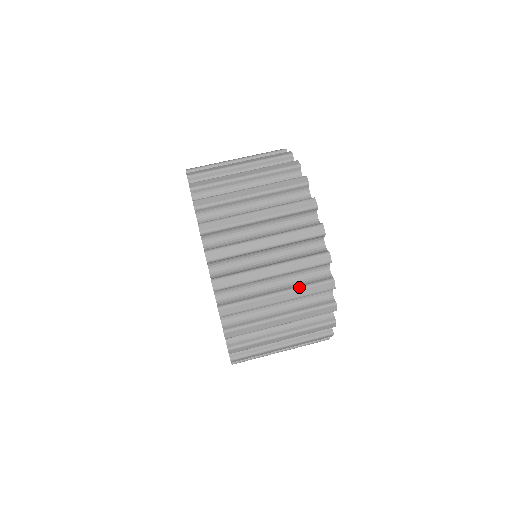
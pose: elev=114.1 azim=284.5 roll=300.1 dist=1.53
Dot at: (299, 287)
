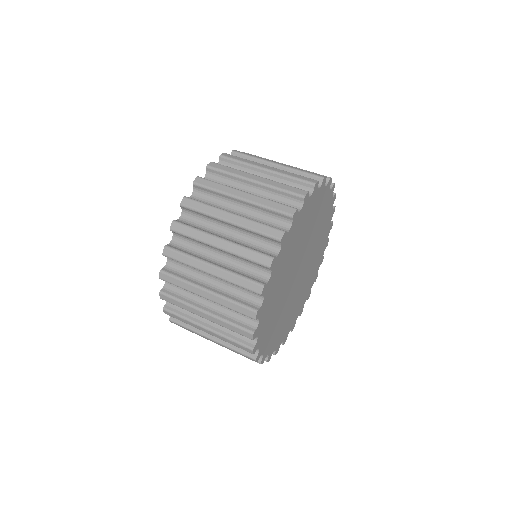
Dot at: (226, 297)
